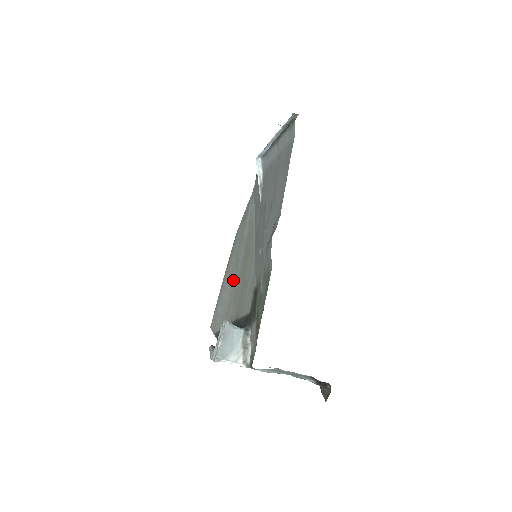
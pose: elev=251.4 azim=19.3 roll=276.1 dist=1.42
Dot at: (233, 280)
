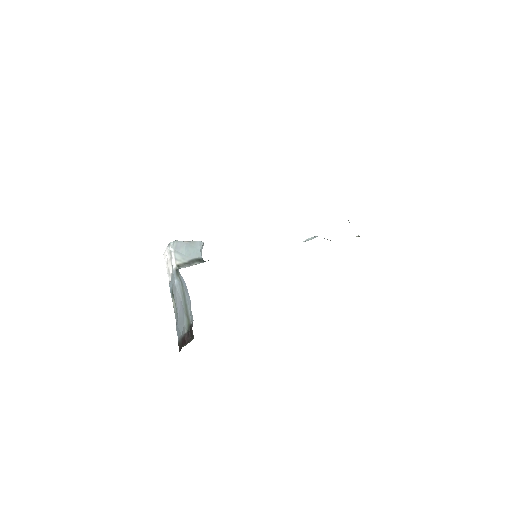
Dot at: occluded
